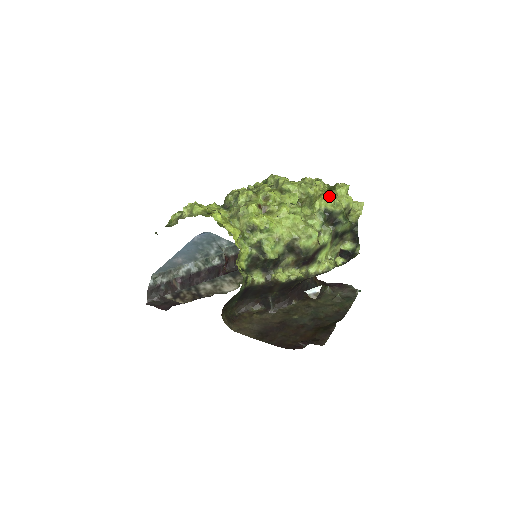
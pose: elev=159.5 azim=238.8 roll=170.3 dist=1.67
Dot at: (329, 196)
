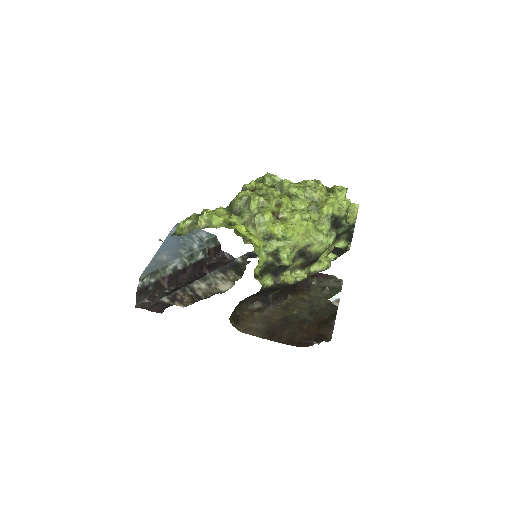
Dot at: (335, 201)
